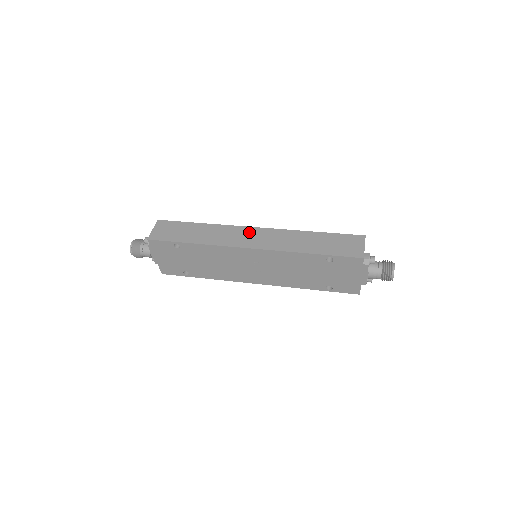
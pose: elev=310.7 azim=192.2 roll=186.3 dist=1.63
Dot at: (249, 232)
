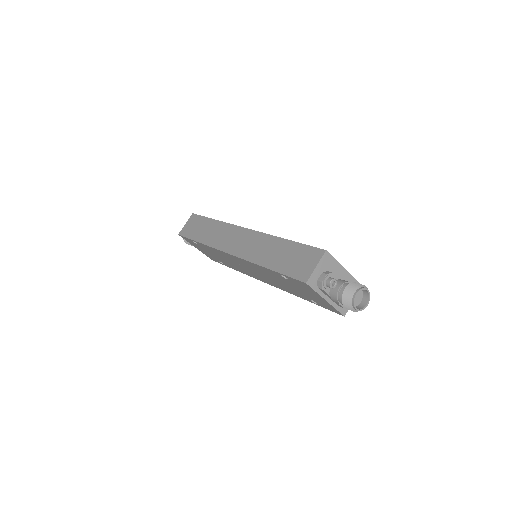
Dot at: (238, 234)
